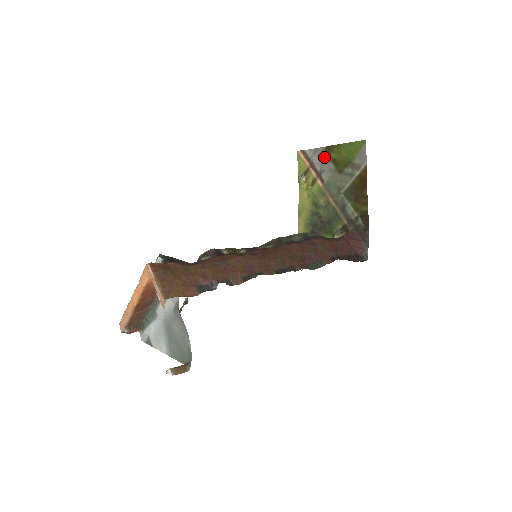
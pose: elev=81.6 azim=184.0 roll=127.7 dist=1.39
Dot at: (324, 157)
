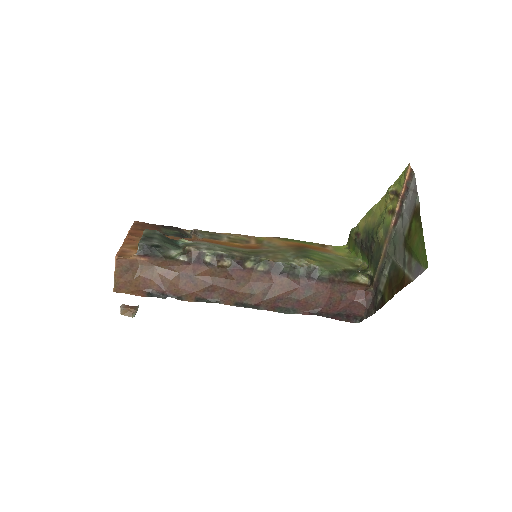
Dot at: (412, 210)
